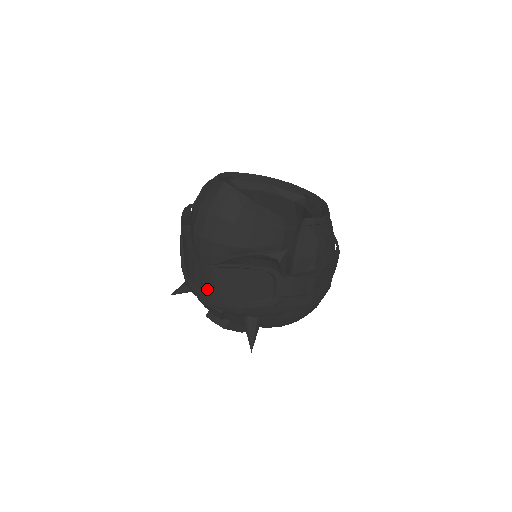
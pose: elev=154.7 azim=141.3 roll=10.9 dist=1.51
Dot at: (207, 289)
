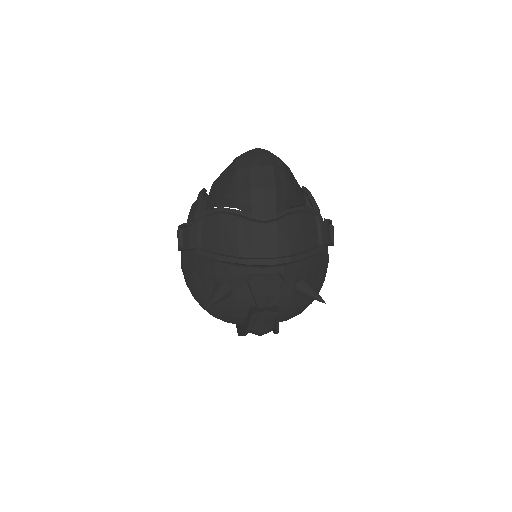
Dot at: (271, 251)
